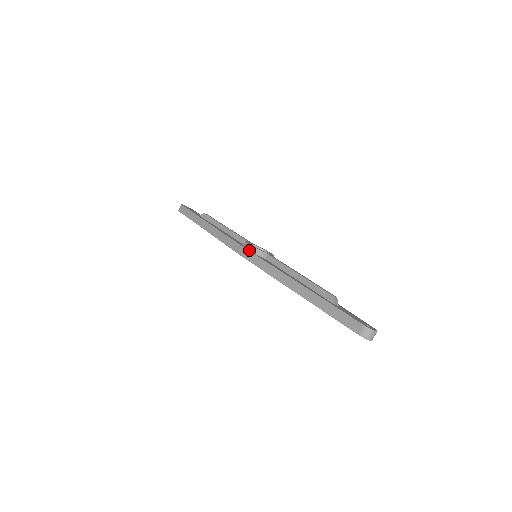
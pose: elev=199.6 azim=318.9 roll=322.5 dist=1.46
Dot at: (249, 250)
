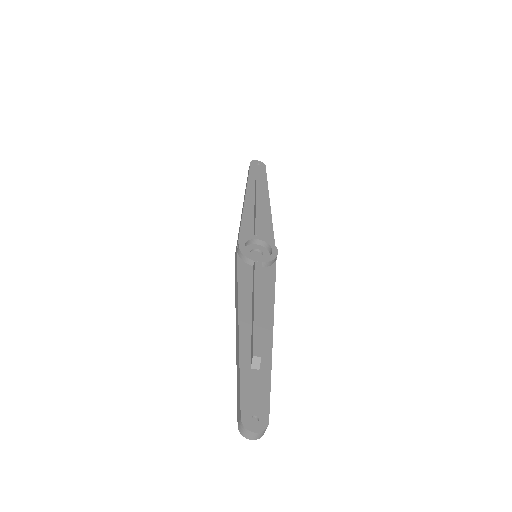
Dot at: (237, 252)
